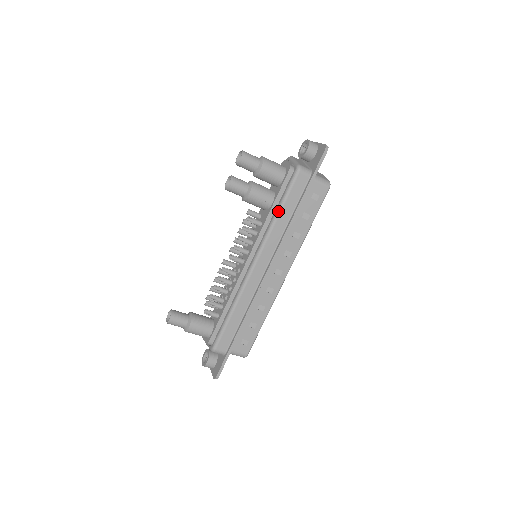
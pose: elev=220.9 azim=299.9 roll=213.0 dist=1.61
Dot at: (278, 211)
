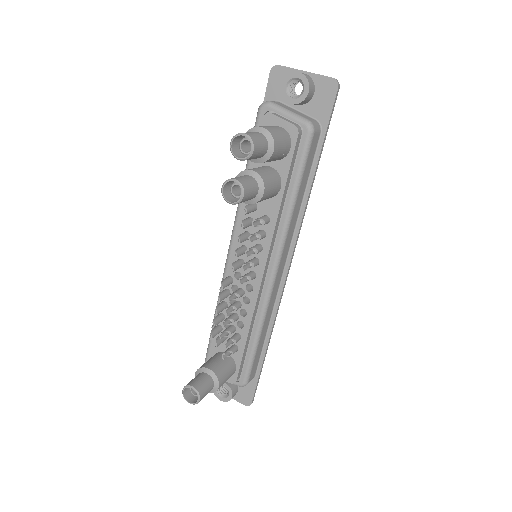
Dot at: (295, 197)
